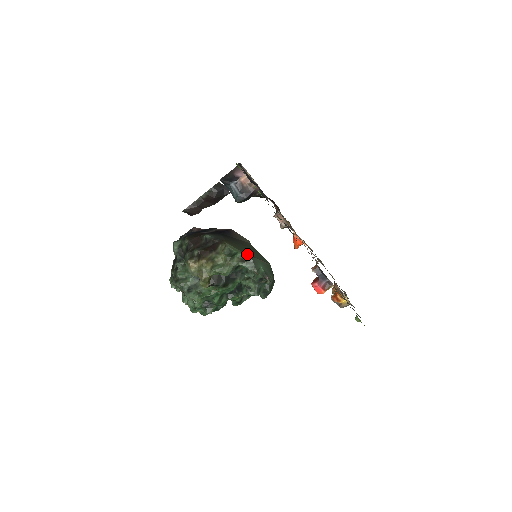
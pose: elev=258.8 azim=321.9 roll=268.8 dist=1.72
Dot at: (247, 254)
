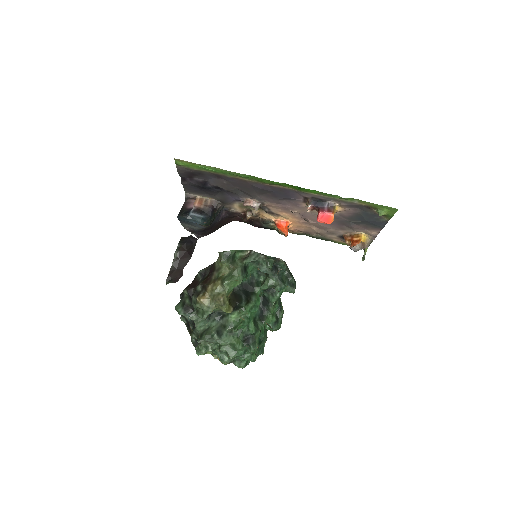
Dot at: (245, 251)
